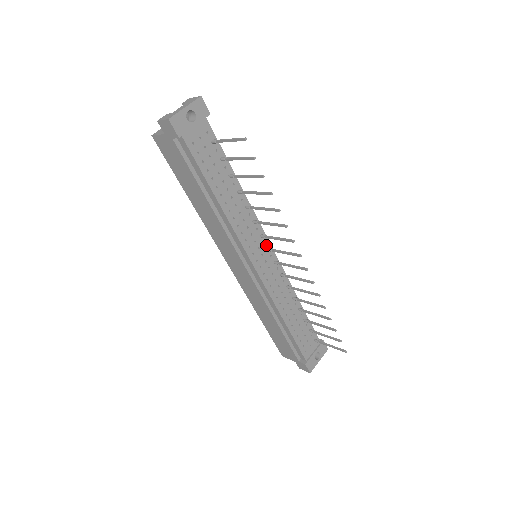
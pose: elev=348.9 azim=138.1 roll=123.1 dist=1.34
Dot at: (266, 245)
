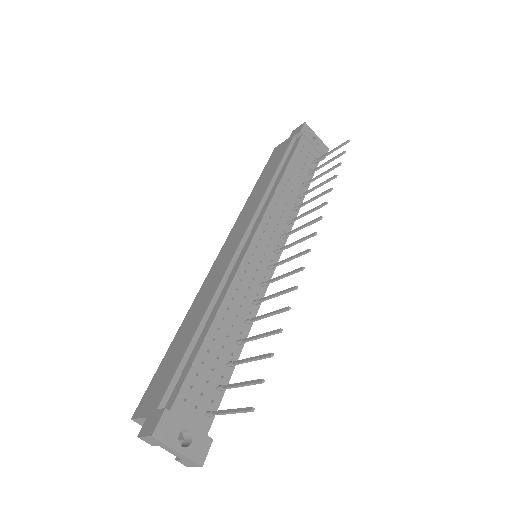
Dot at: occluded
